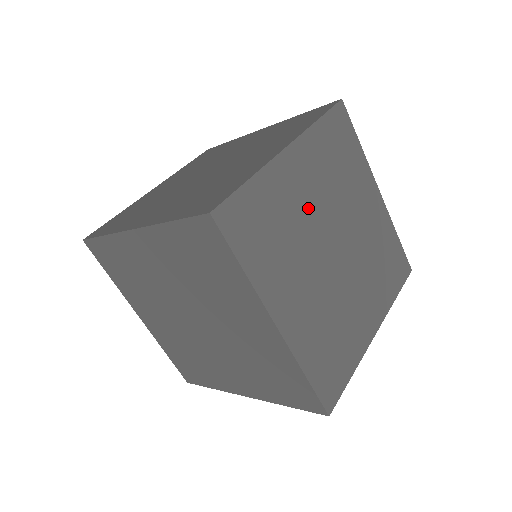
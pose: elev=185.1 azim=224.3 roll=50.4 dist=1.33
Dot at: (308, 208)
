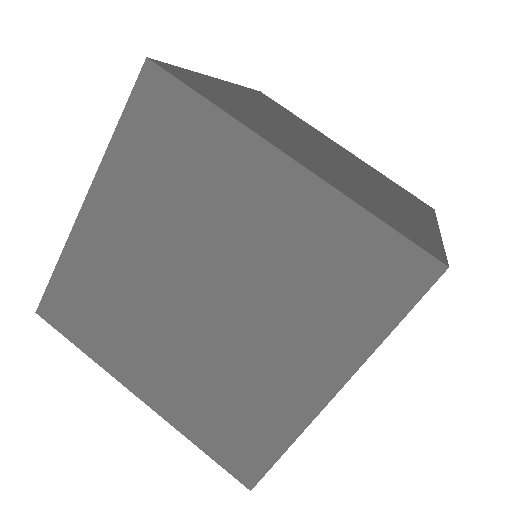
Dot at: (269, 115)
